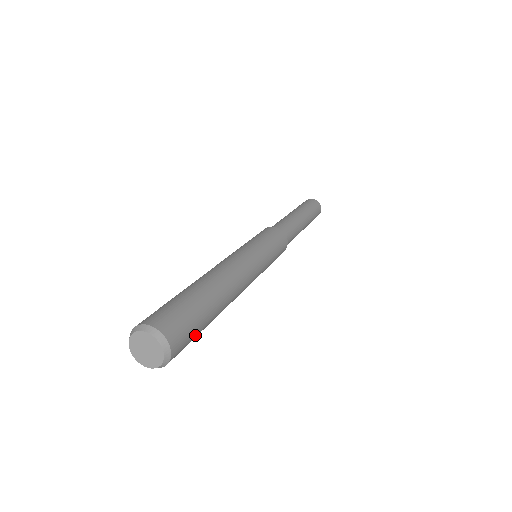
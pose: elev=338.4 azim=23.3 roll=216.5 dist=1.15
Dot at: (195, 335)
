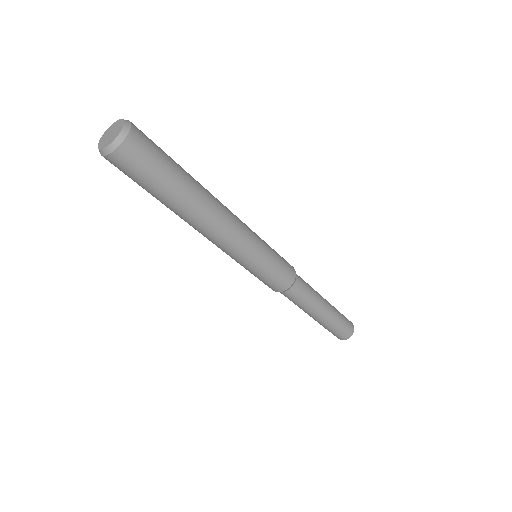
Dot at: (151, 175)
